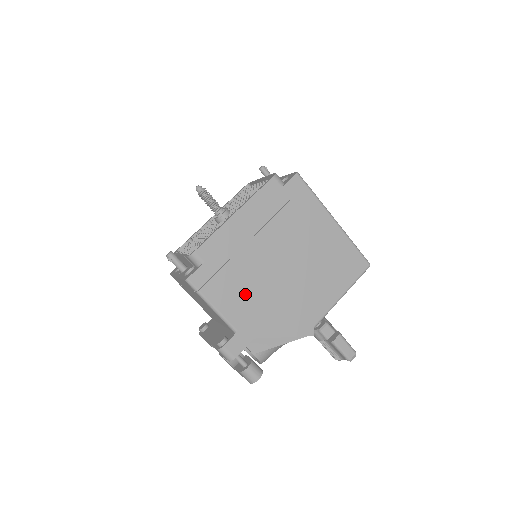
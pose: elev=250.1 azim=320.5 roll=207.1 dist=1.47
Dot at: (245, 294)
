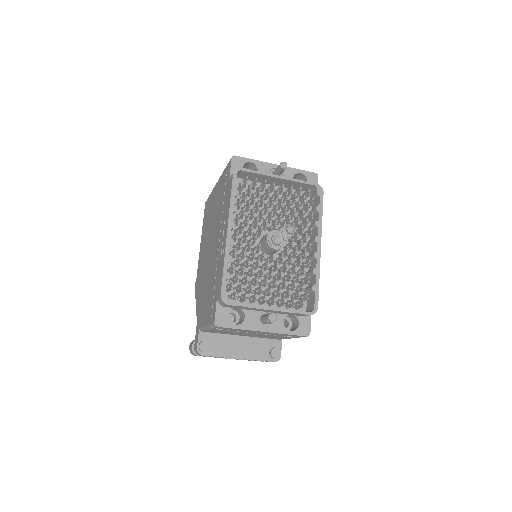
Dot at: occluded
